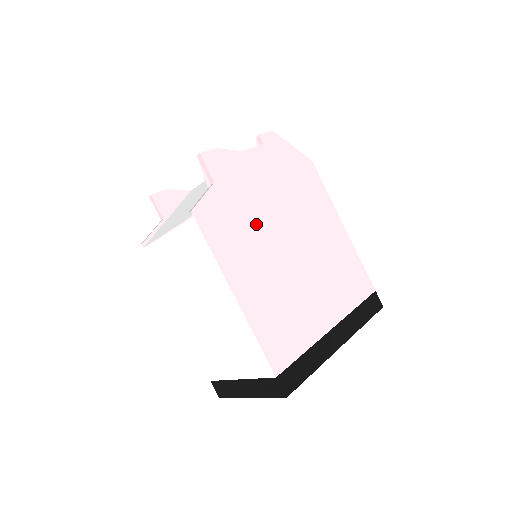
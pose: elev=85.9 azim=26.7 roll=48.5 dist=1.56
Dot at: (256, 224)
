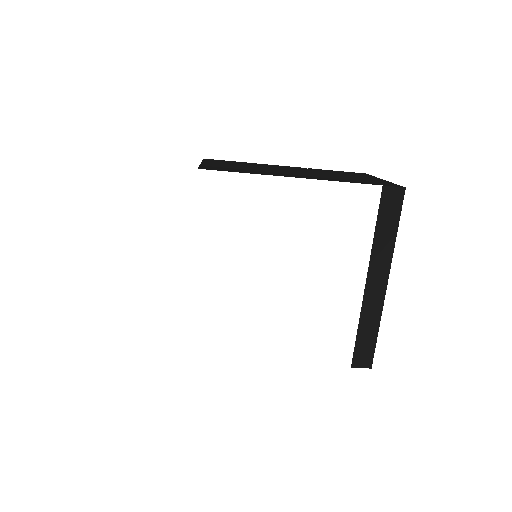
Dot at: (223, 302)
